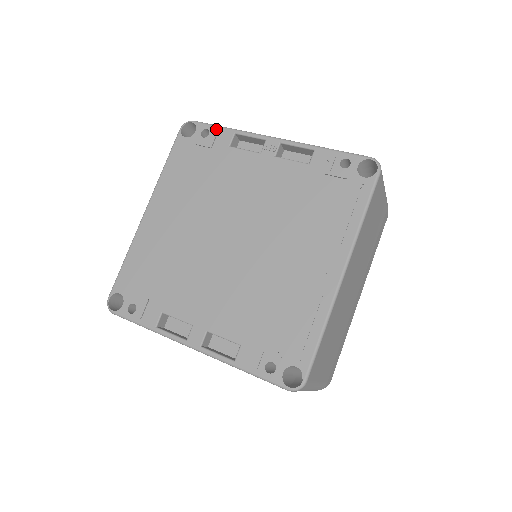
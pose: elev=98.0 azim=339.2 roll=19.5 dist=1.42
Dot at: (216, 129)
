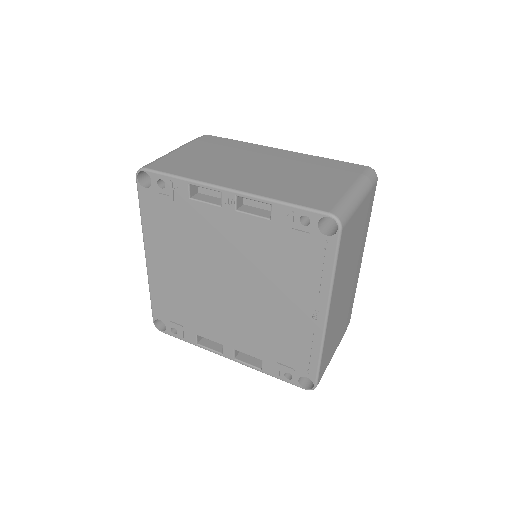
Dot at: (169, 181)
